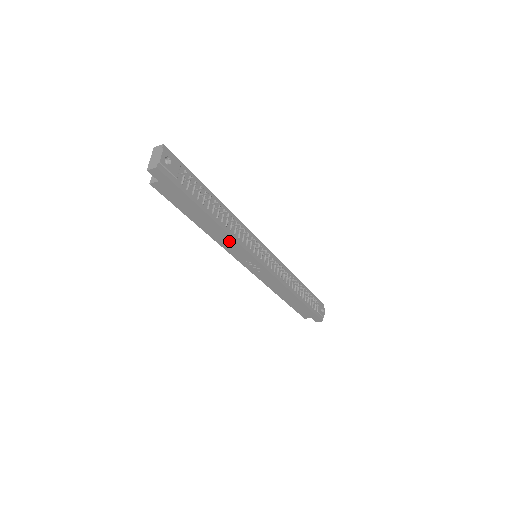
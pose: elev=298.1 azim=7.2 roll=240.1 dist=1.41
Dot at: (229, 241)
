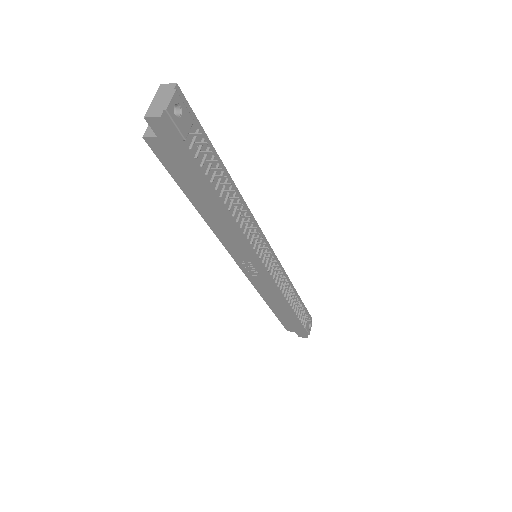
Dot at: (231, 235)
